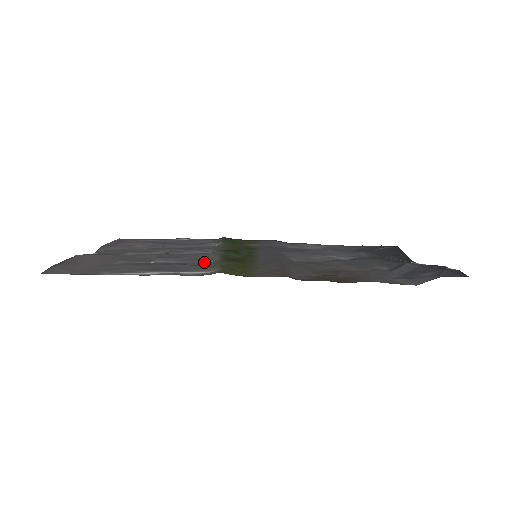
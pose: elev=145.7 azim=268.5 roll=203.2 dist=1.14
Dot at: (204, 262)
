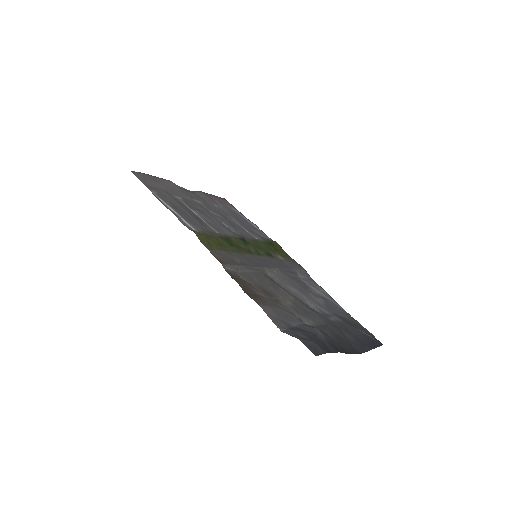
Dot at: (213, 229)
